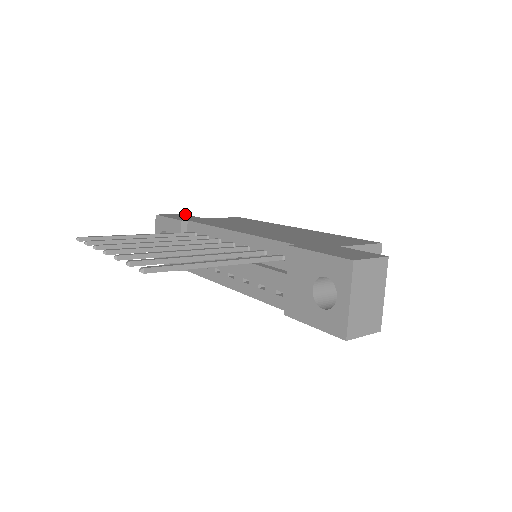
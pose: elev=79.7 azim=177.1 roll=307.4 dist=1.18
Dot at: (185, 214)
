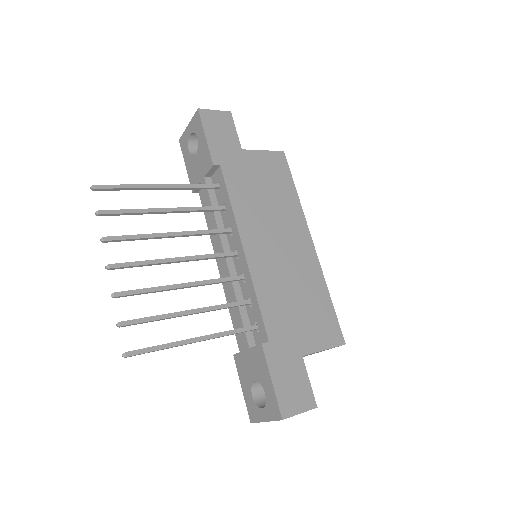
Dot at: occluded
